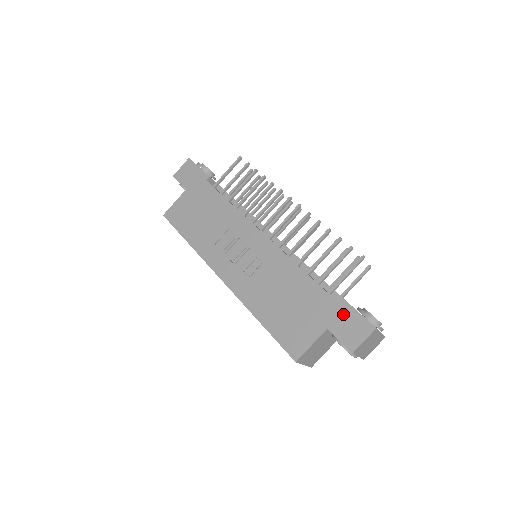
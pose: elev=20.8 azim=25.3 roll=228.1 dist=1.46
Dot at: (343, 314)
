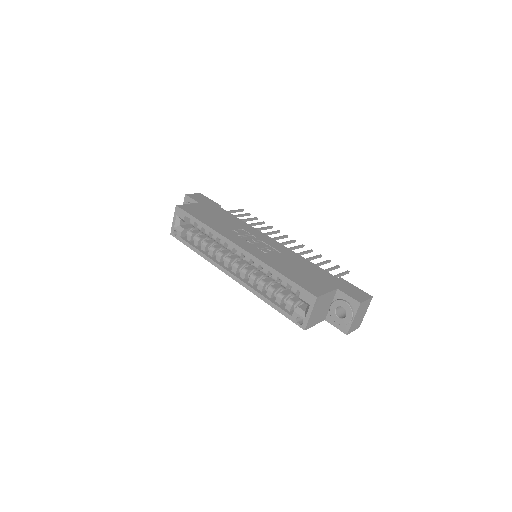
Dot at: (347, 285)
